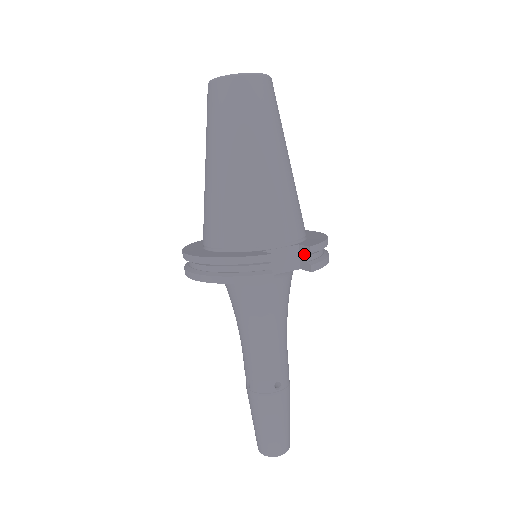
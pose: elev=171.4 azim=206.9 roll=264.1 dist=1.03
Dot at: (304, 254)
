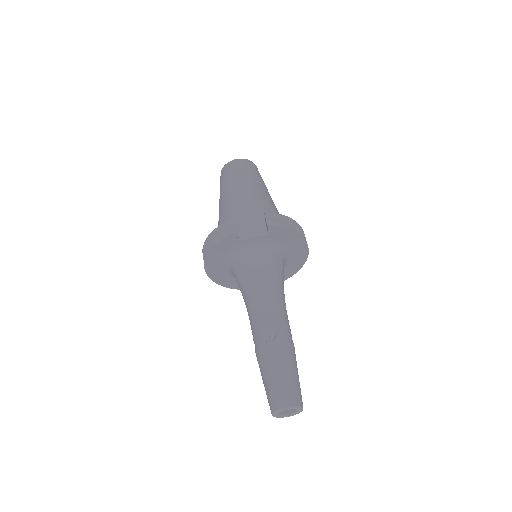
Dot at: (266, 222)
